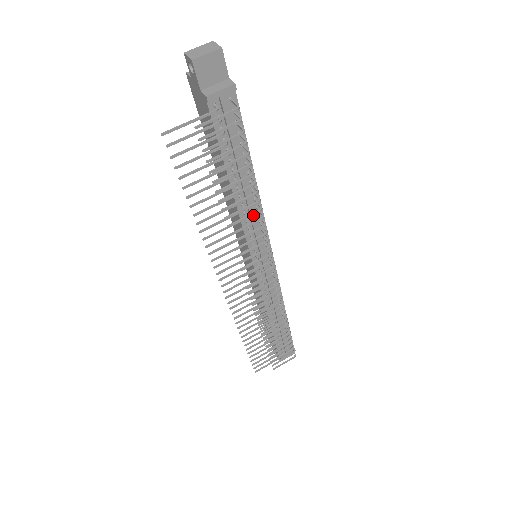
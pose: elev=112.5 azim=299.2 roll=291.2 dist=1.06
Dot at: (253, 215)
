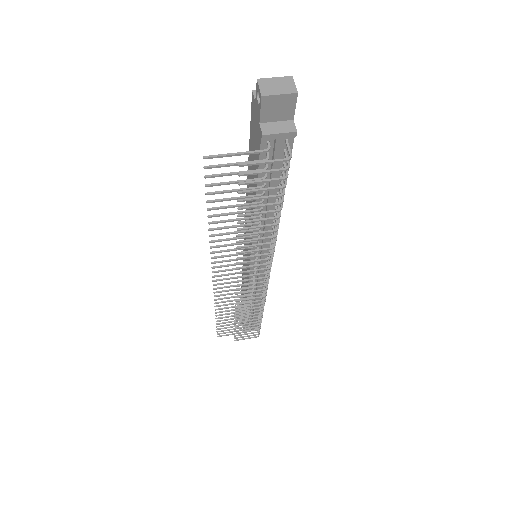
Dot at: (267, 233)
